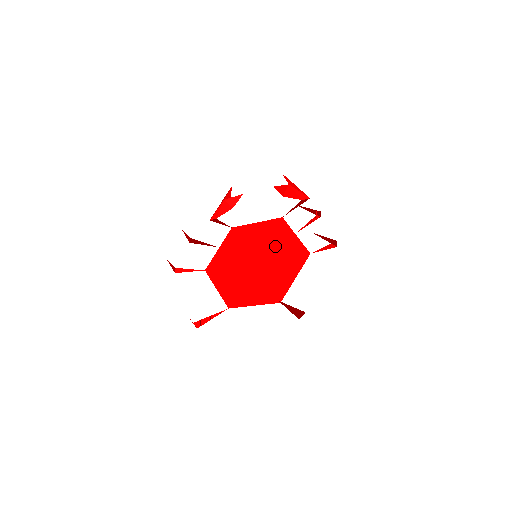
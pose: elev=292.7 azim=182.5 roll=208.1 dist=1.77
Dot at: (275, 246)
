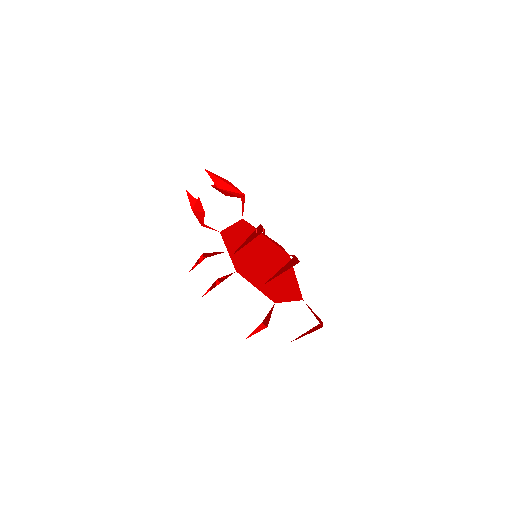
Dot at: (260, 249)
